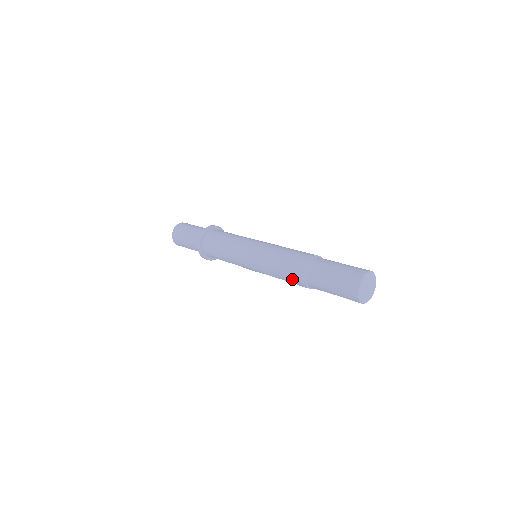
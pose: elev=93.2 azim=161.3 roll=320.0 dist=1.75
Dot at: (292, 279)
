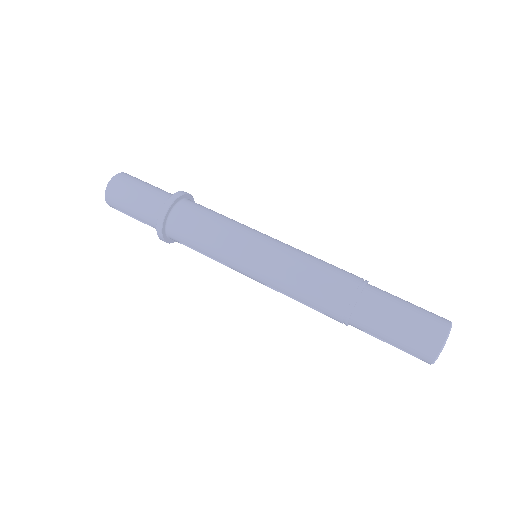
Dot at: (326, 306)
